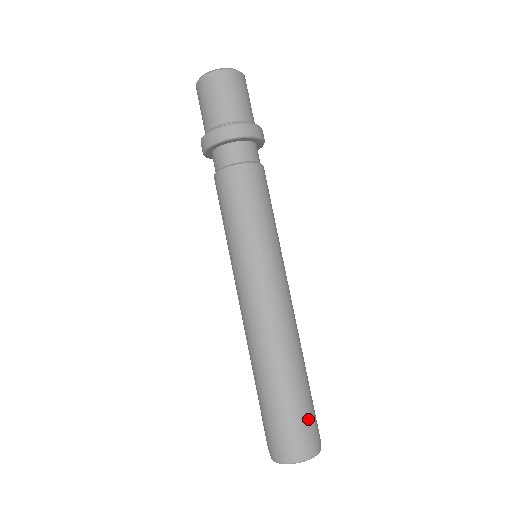
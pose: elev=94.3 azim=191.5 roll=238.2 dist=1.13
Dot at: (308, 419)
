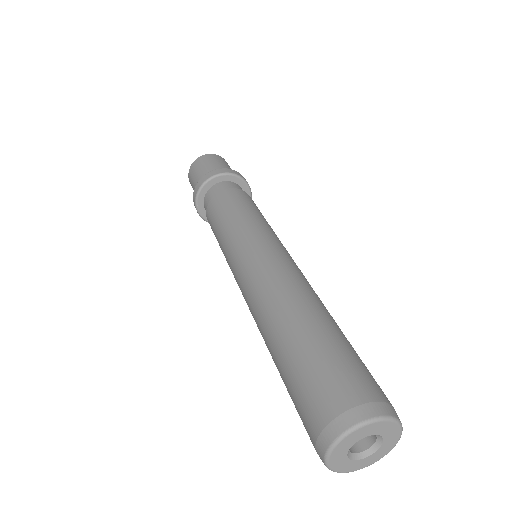
Dot at: (354, 368)
